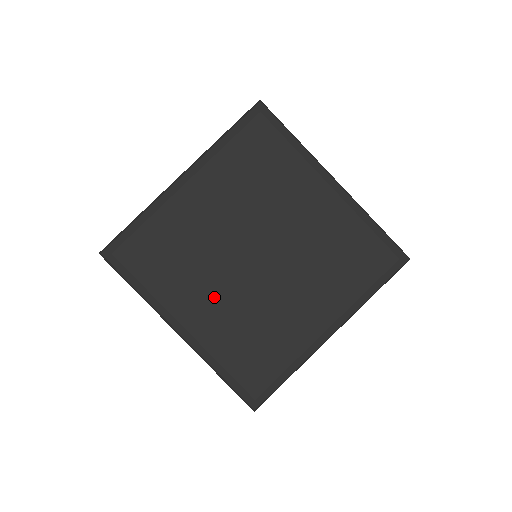
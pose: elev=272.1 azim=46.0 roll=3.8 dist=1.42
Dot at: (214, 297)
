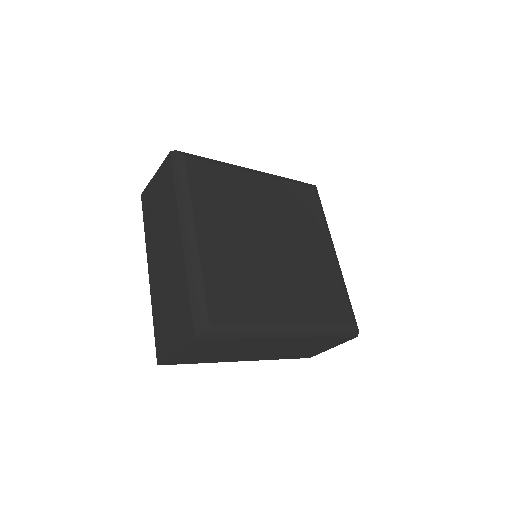
Dot at: (282, 289)
